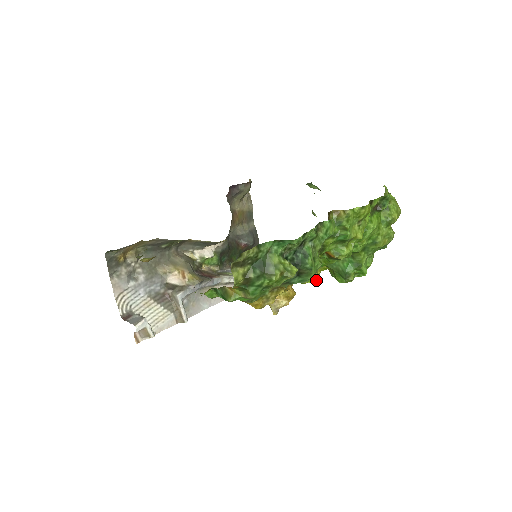
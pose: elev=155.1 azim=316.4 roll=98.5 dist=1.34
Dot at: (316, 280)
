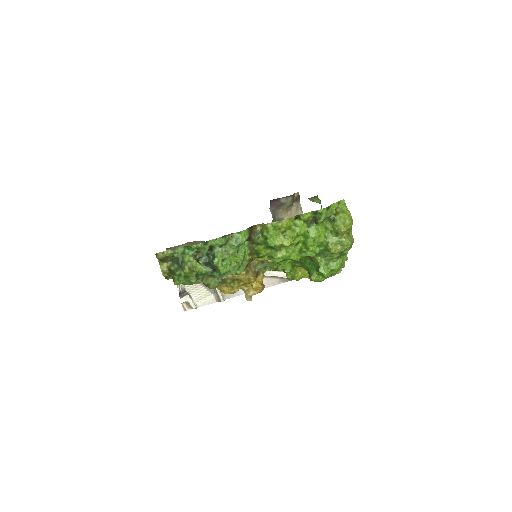
Dot at: (308, 278)
